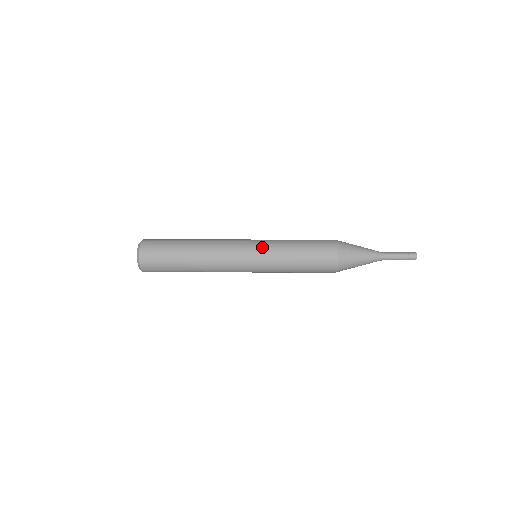
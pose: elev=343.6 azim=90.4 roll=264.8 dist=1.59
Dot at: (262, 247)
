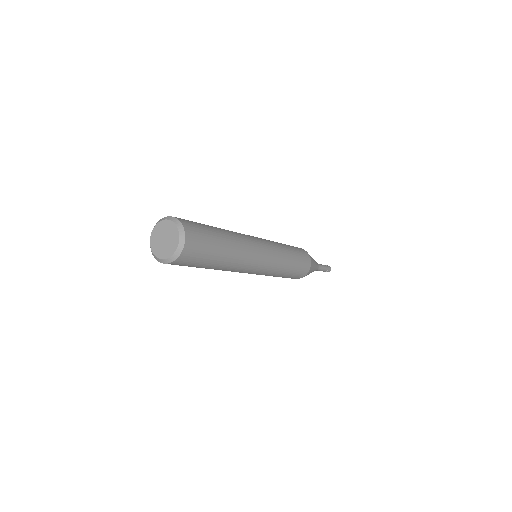
Dot at: occluded
